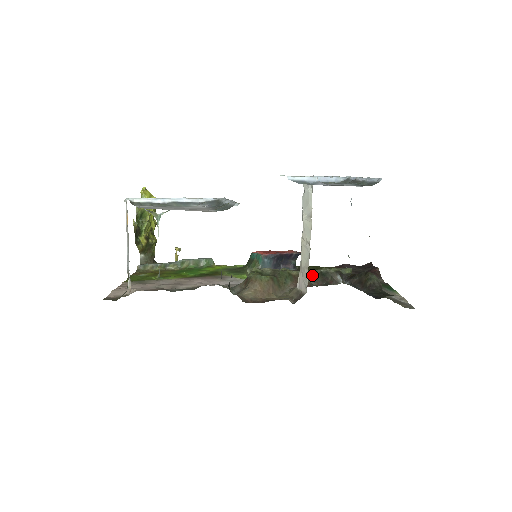
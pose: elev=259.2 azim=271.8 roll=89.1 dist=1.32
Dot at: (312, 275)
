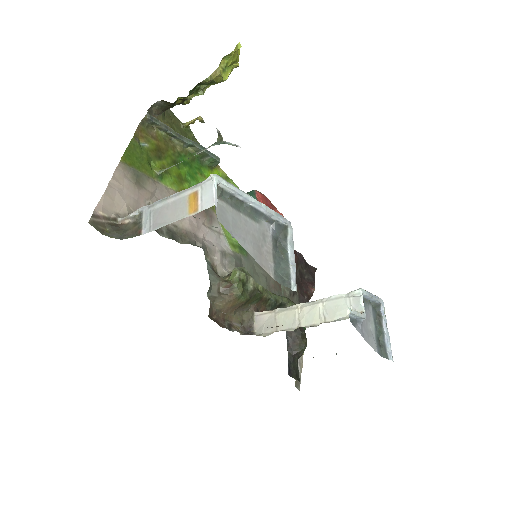
Dot at: (274, 305)
